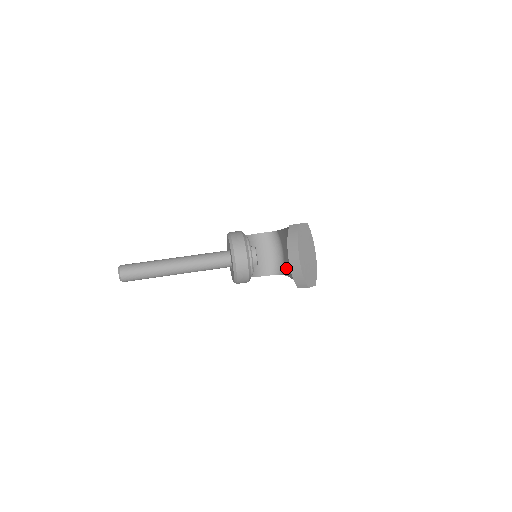
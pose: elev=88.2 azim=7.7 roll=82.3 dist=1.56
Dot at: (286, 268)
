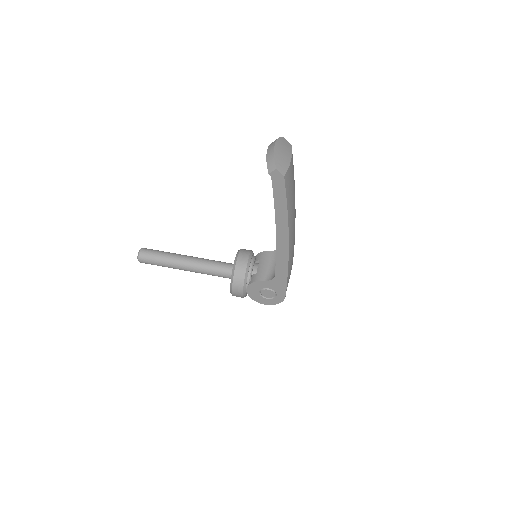
Dot at: occluded
